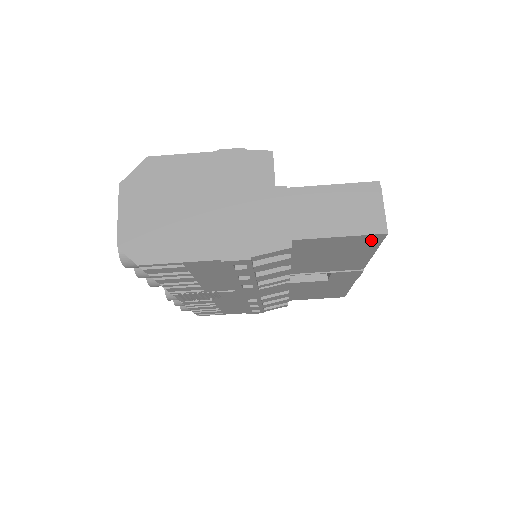
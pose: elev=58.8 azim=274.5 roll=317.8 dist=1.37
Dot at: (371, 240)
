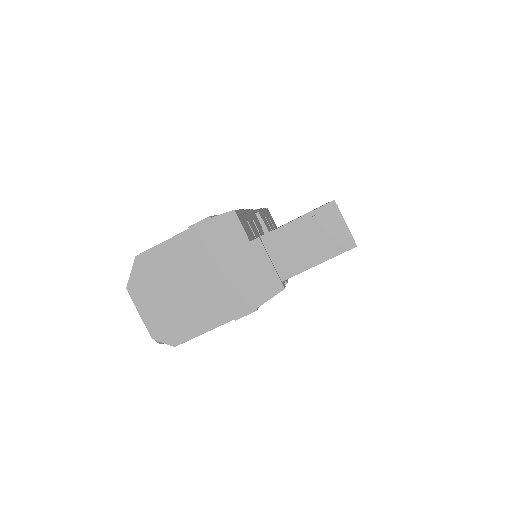
Dot at: occluded
